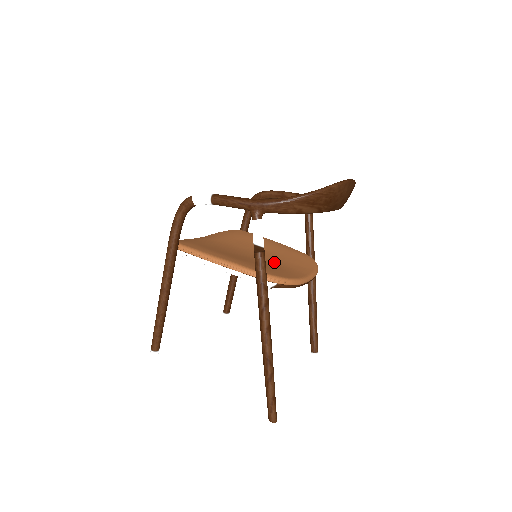
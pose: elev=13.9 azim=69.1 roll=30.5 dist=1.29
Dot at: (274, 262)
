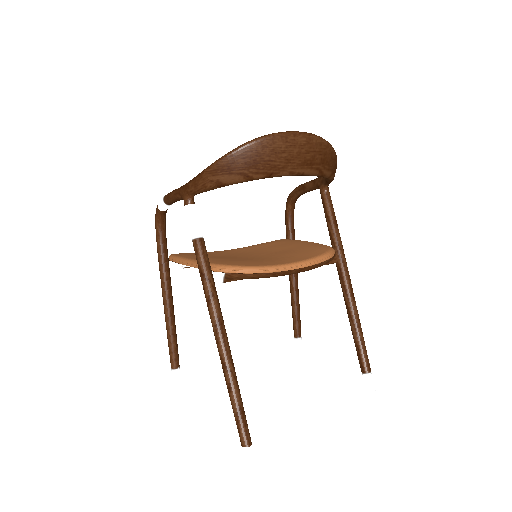
Dot at: (265, 257)
